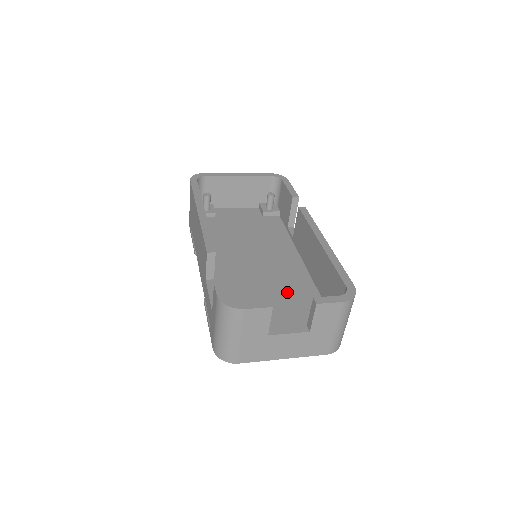
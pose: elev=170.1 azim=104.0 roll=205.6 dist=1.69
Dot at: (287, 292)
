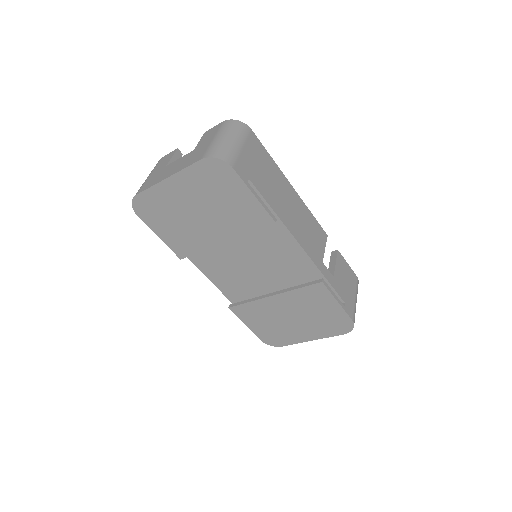
Dot at: occluded
